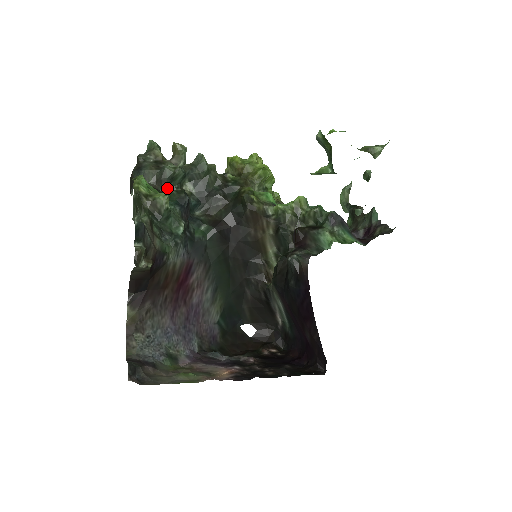
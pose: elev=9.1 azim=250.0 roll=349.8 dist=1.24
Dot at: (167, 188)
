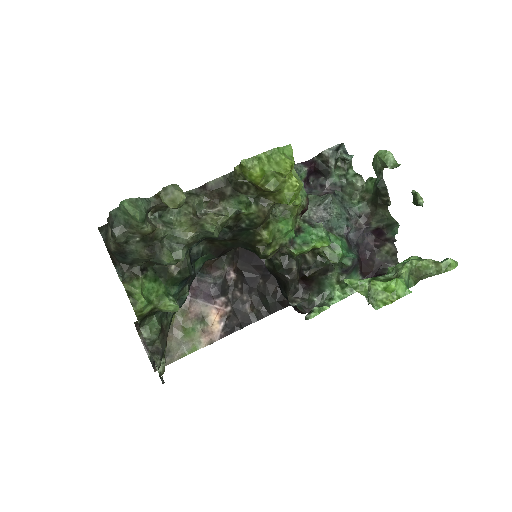
Dot at: occluded
